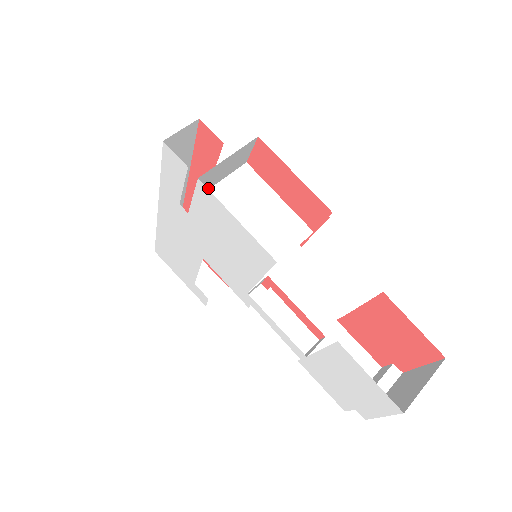
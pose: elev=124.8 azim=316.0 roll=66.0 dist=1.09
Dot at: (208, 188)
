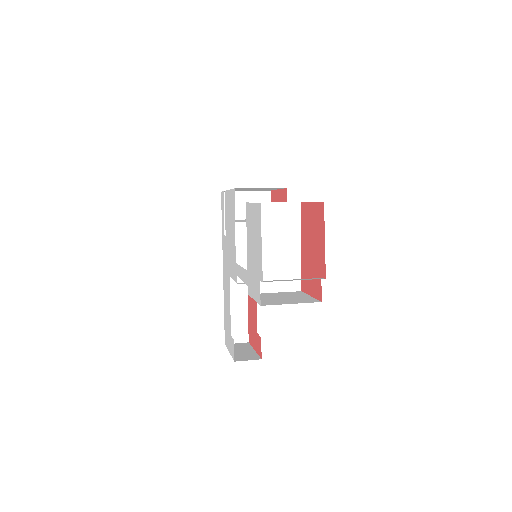
Dot at: (239, 218)
